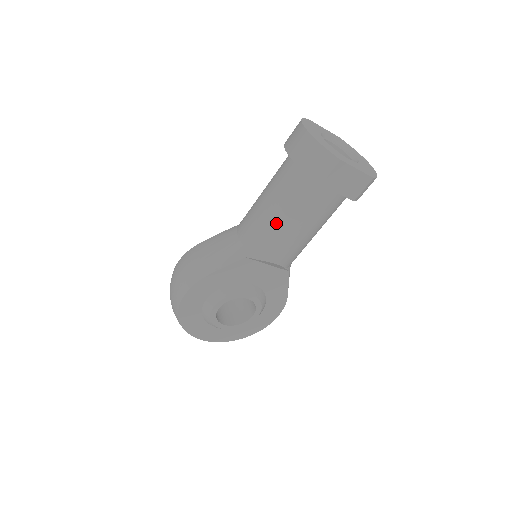
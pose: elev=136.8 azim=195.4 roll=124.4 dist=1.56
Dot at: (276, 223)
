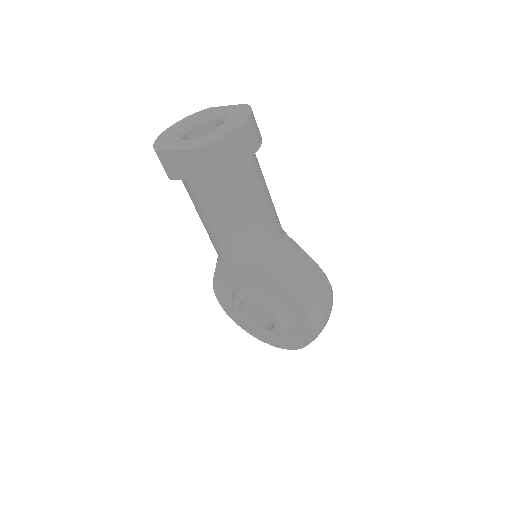
Dot at: occluded
